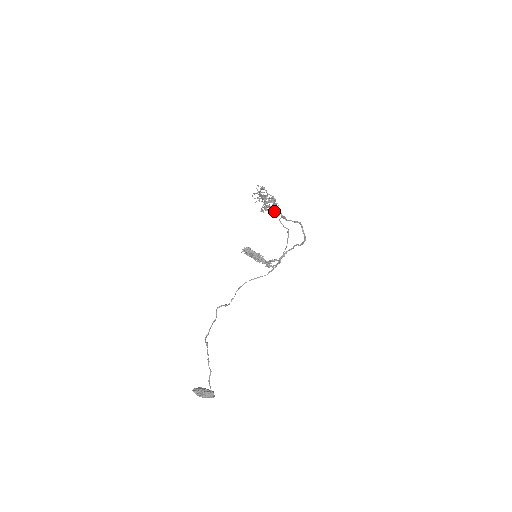
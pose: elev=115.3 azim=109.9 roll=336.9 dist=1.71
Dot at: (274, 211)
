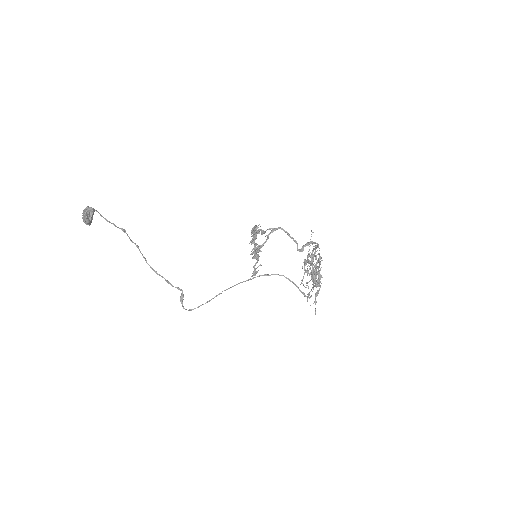
Dot at: occluded
